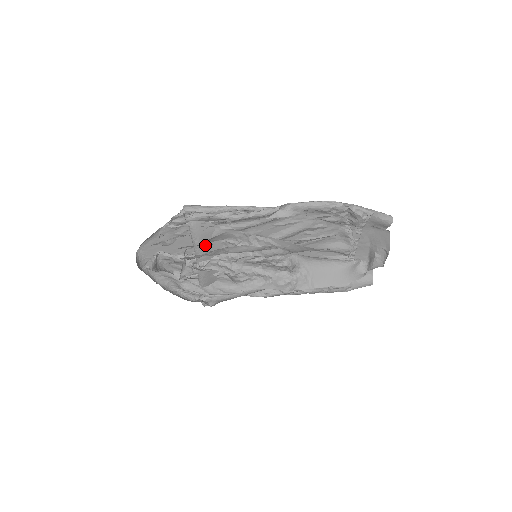
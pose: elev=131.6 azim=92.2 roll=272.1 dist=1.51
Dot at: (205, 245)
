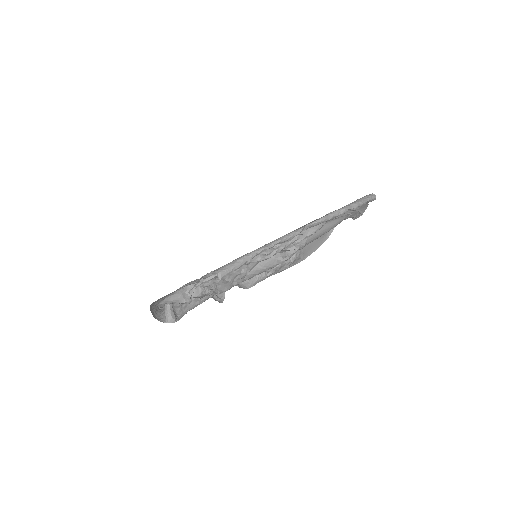
Dot at: occluded
